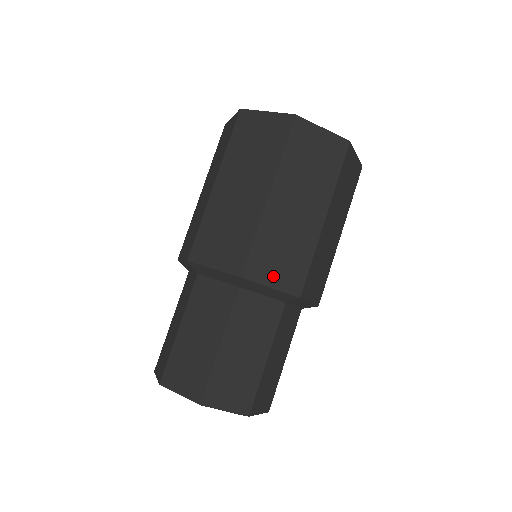
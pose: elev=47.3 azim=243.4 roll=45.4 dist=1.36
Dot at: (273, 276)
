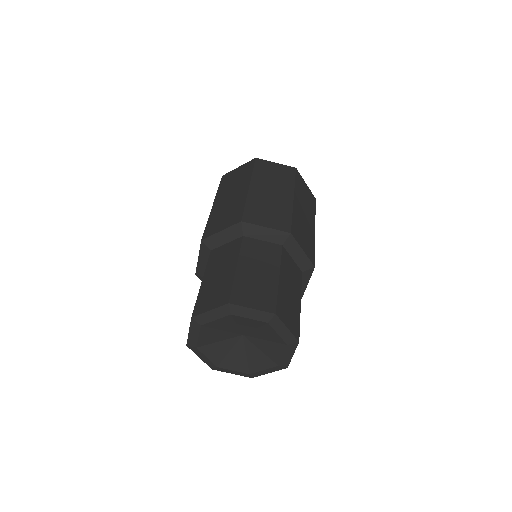
Dot at: (265, 222)
